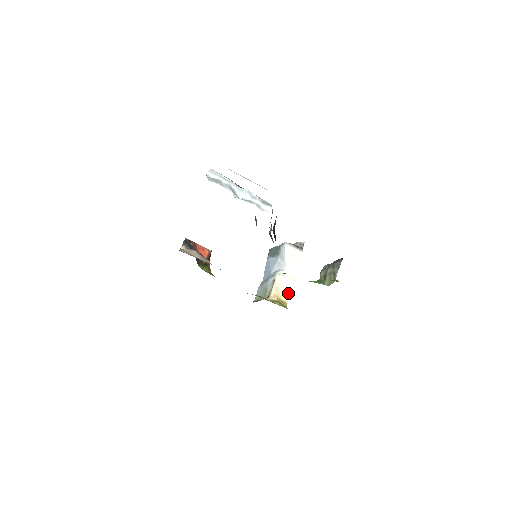
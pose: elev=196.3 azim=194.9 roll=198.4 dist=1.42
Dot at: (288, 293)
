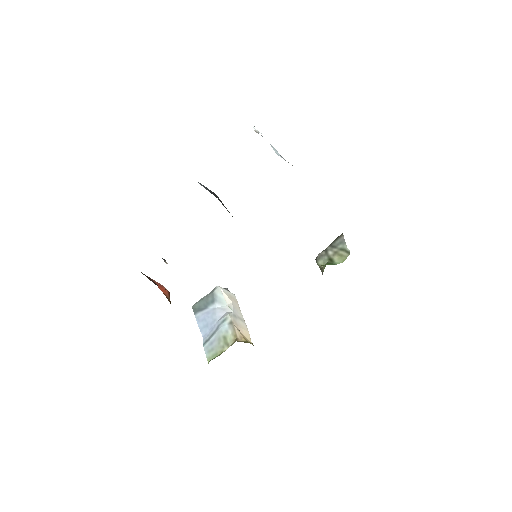
Dot at: (248, 335)
